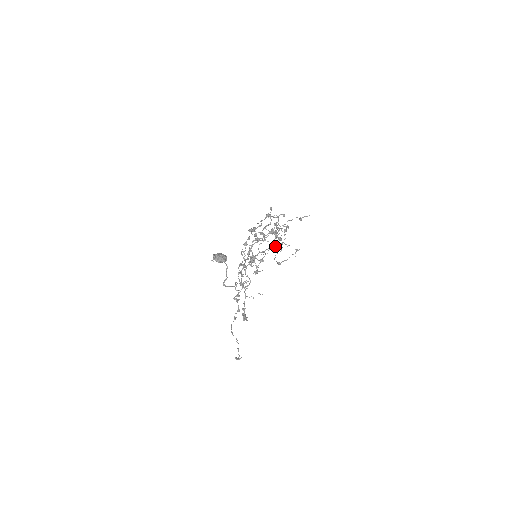
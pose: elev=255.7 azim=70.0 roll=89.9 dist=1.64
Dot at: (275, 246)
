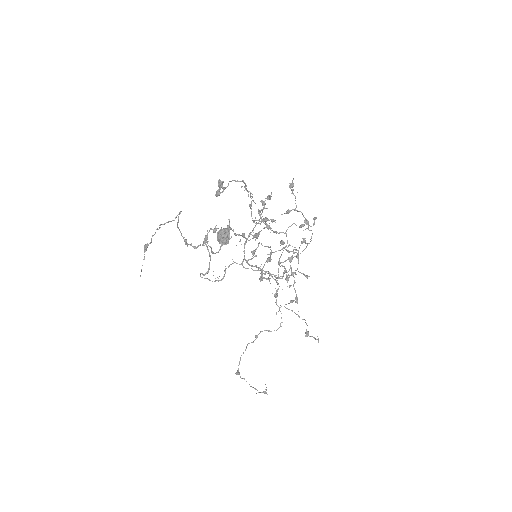
Dot at: (277, 277)
